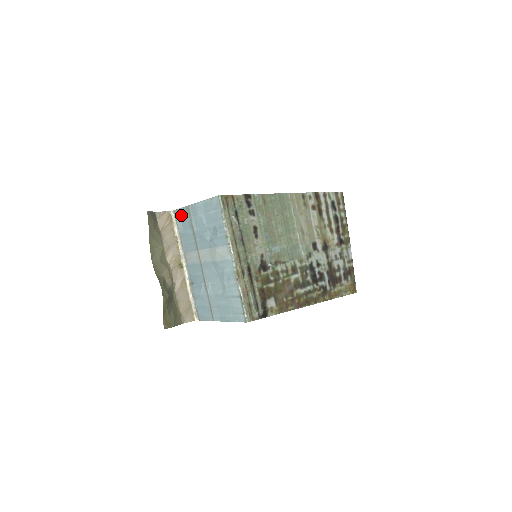
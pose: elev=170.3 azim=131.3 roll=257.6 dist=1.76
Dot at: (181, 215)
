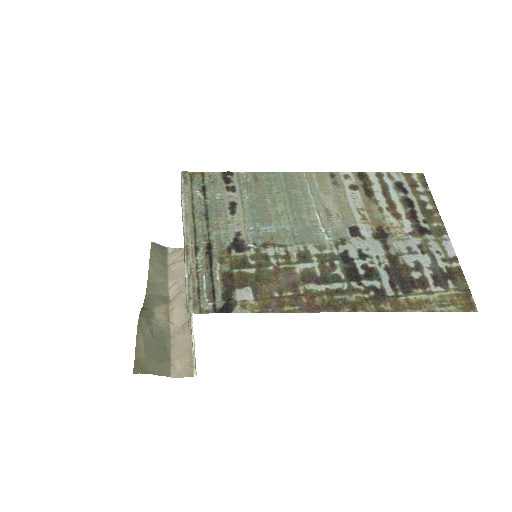
Dot at: occluded
